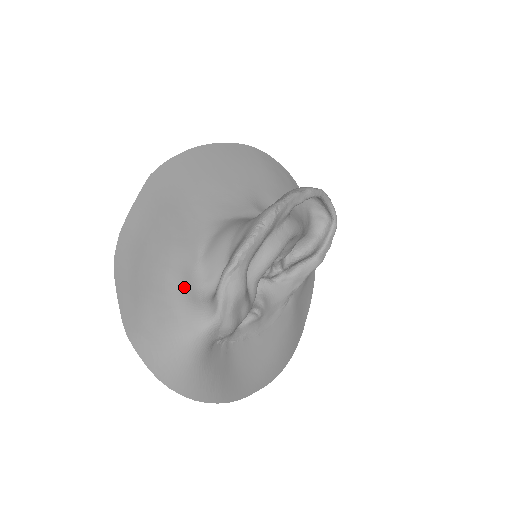
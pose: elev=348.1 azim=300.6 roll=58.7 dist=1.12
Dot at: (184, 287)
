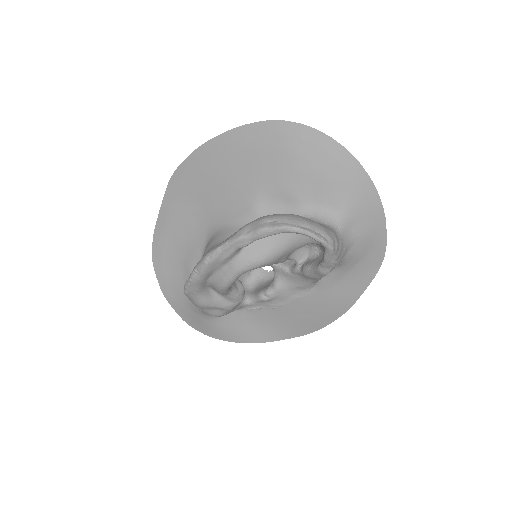
Dot at: occluded
